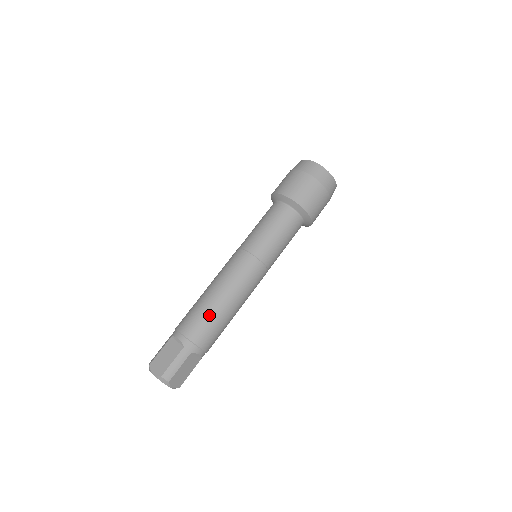
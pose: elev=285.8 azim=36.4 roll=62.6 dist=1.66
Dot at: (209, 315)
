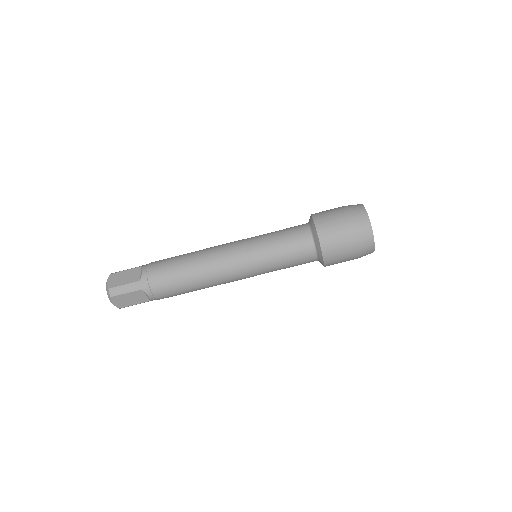
Dot at: (176, 272)
